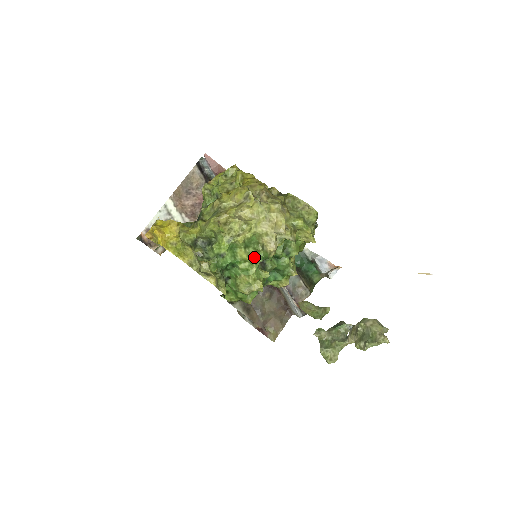
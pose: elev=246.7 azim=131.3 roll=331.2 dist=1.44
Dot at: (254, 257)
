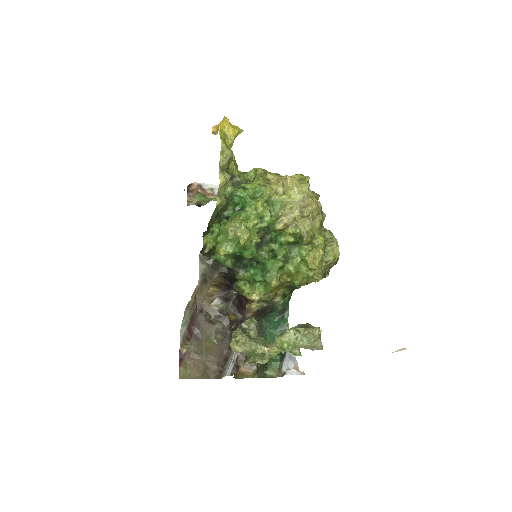
Dot at: (264, 215)
